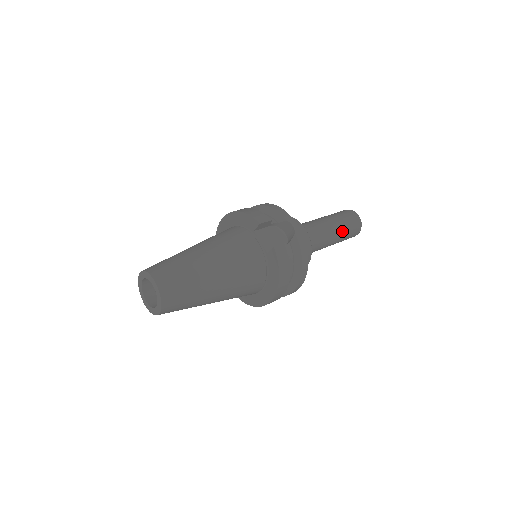
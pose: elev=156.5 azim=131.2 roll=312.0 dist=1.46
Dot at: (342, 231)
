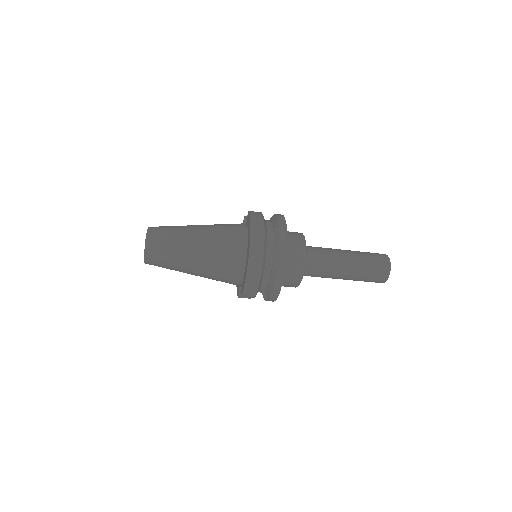
Dot at: (358, 253)
